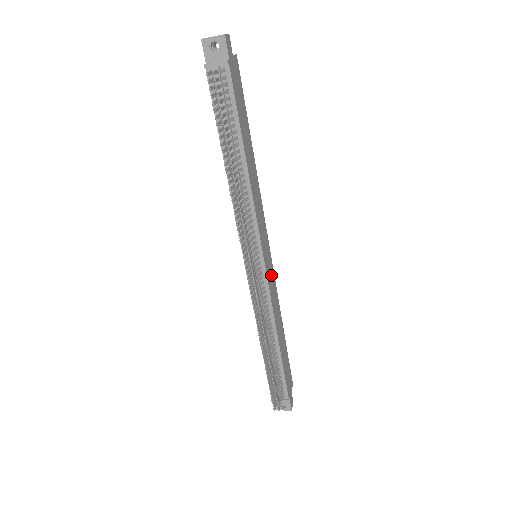
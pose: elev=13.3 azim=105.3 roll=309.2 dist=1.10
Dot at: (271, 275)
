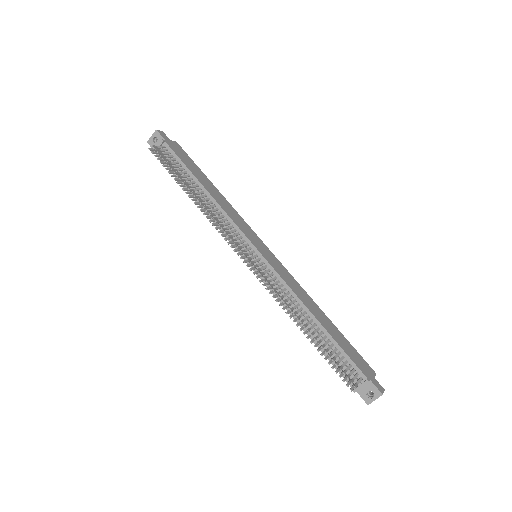
Dot at: (279, 267)
